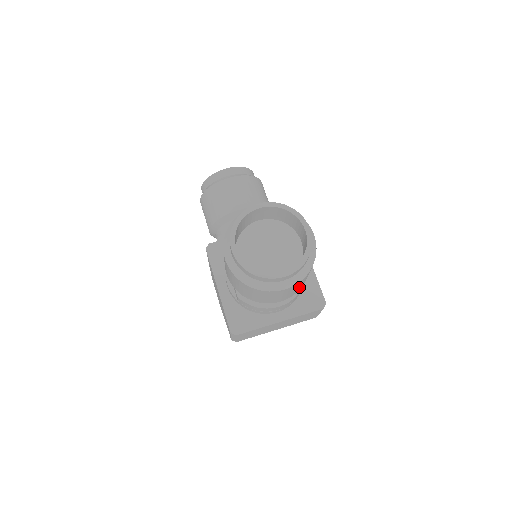
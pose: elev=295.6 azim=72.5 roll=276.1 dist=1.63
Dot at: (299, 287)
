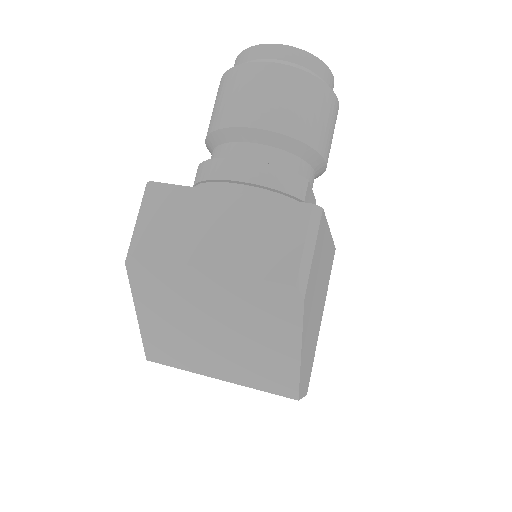
Dot at: (287, 110)
